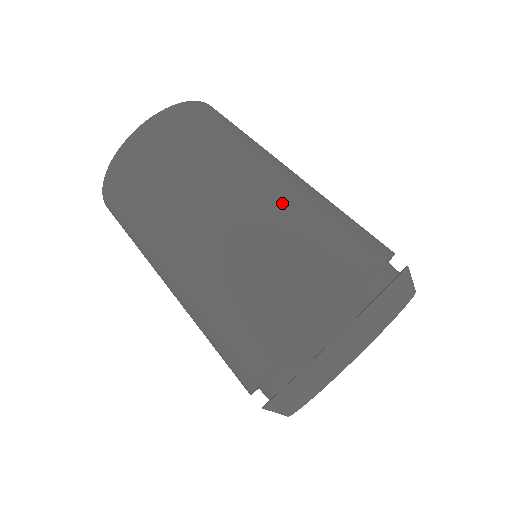
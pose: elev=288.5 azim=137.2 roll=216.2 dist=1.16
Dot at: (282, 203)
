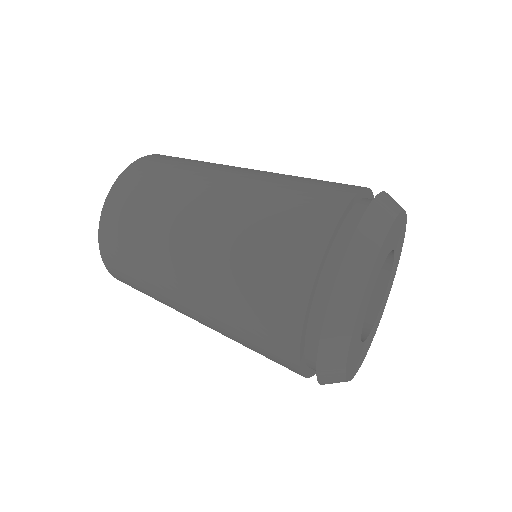
Dot at: (242, 195)
